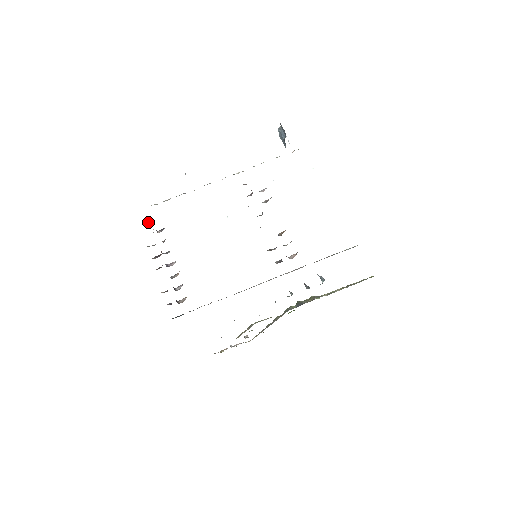
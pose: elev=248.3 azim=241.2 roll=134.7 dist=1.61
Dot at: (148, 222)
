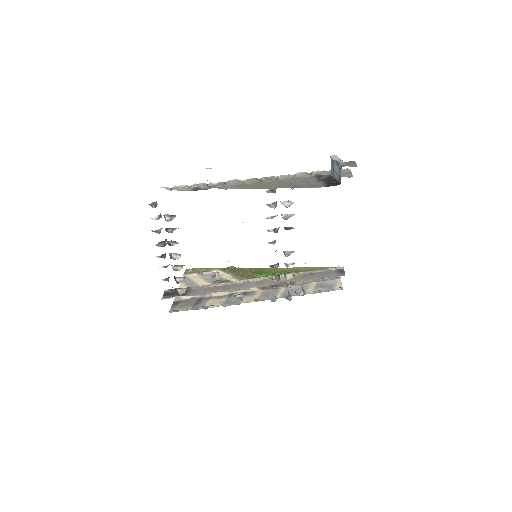
Dot at: (155, 203)
